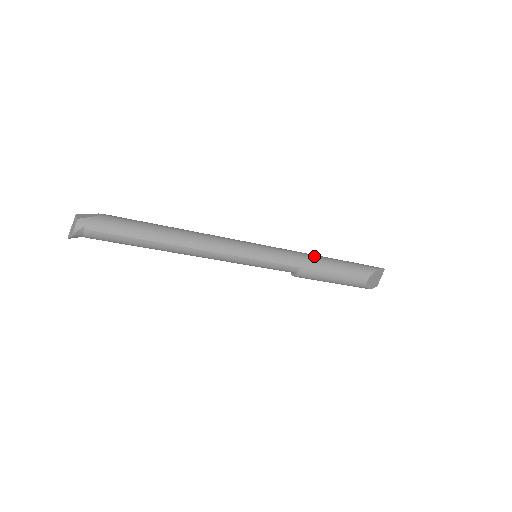
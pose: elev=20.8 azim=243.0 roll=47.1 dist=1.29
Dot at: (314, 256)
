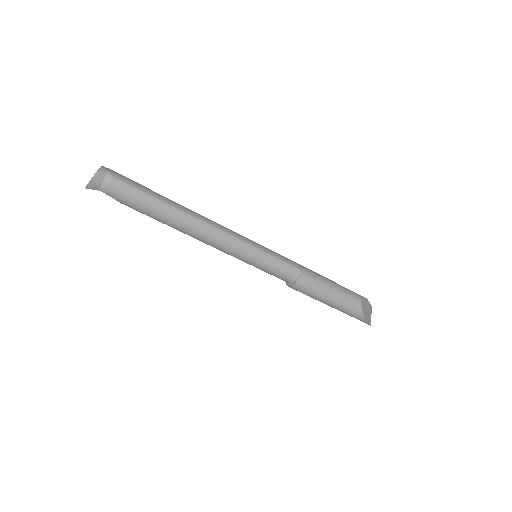
Dot at: occluded
